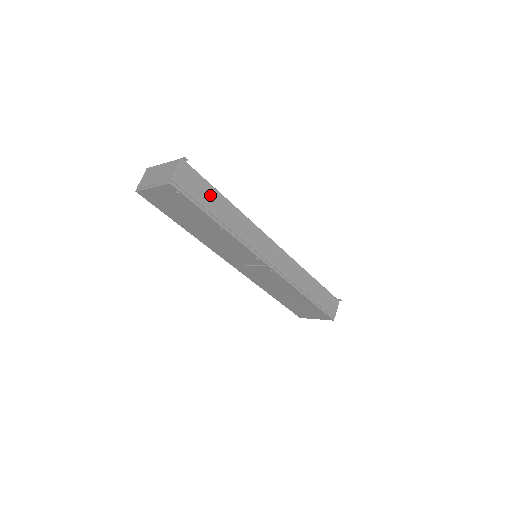
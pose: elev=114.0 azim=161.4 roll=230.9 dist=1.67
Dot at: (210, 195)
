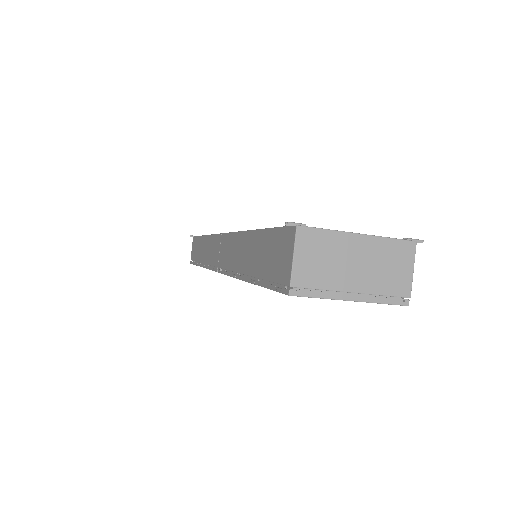
Dot at: occluded
